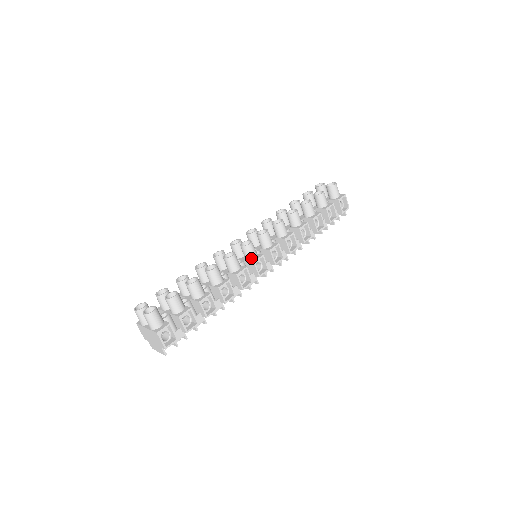
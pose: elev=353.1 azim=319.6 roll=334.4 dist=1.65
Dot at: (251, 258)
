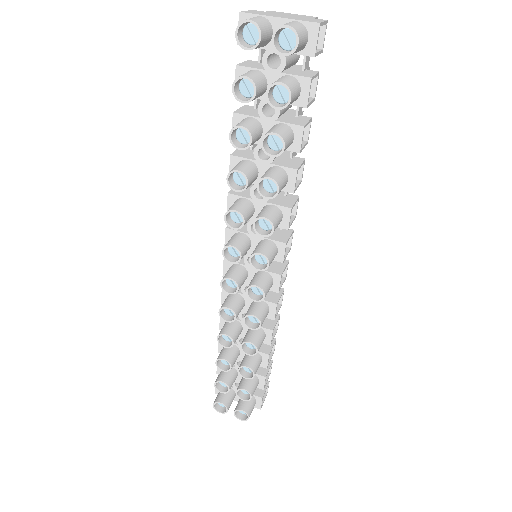
Dot at: occluded
